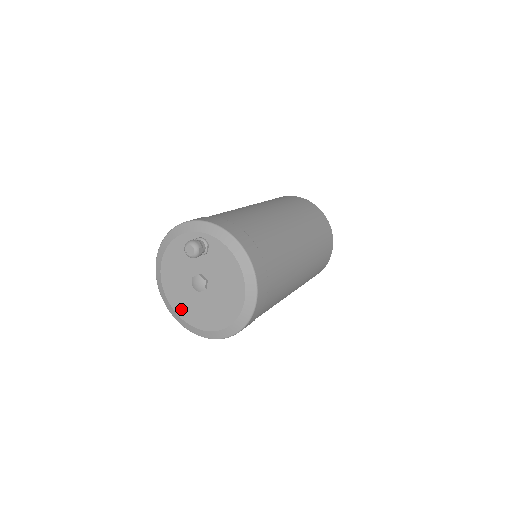
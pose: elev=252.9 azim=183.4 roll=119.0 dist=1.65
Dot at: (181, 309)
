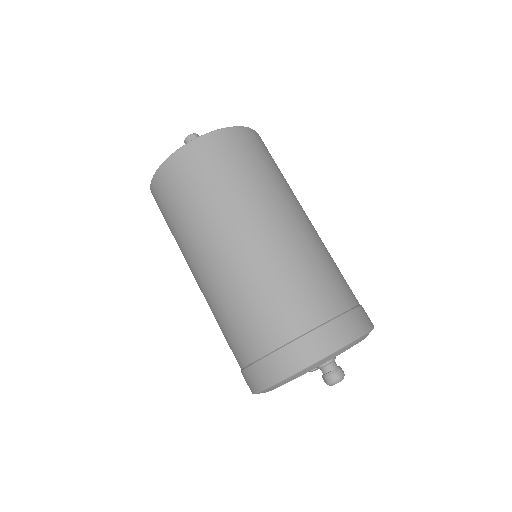
Dot at: occluded
